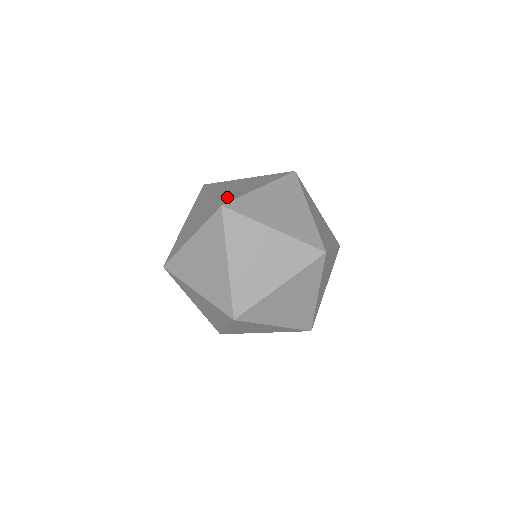
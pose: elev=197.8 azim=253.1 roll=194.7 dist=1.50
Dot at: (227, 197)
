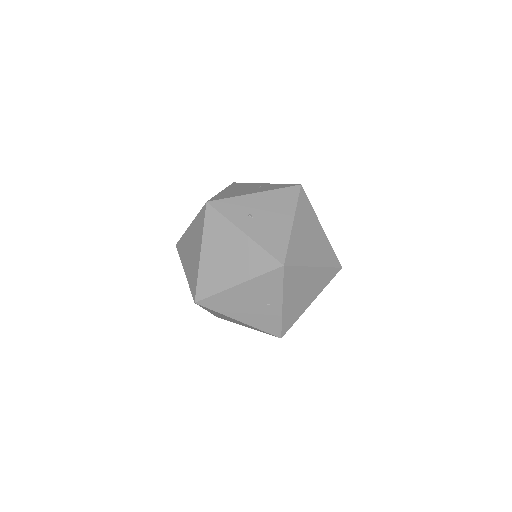
Dot at: (274, 245)
